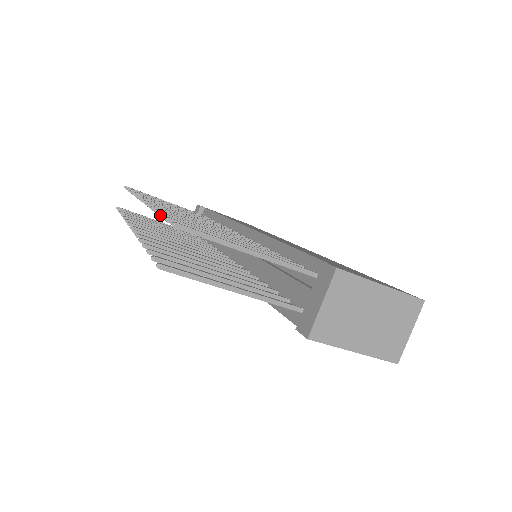
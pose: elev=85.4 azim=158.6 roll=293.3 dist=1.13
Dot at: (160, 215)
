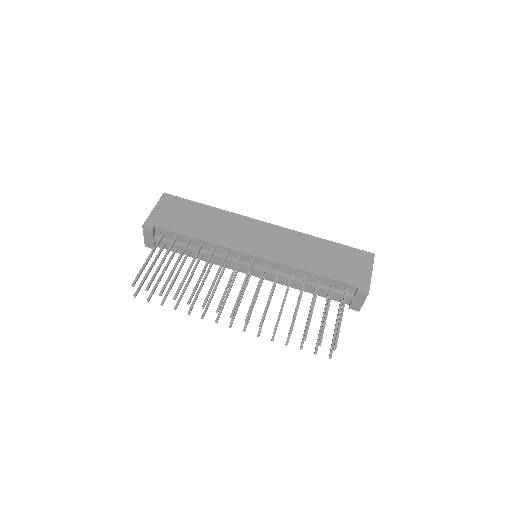
Dot at: occluded
